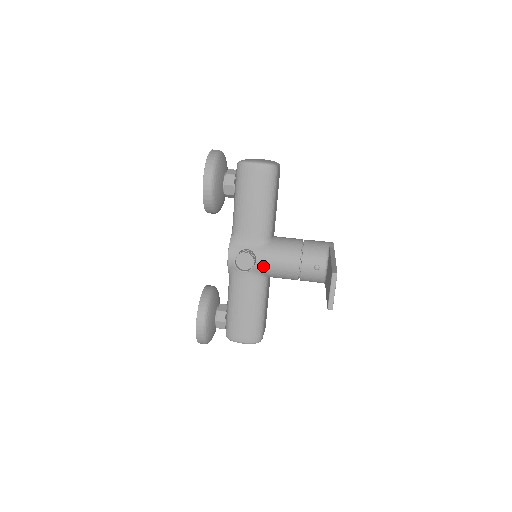
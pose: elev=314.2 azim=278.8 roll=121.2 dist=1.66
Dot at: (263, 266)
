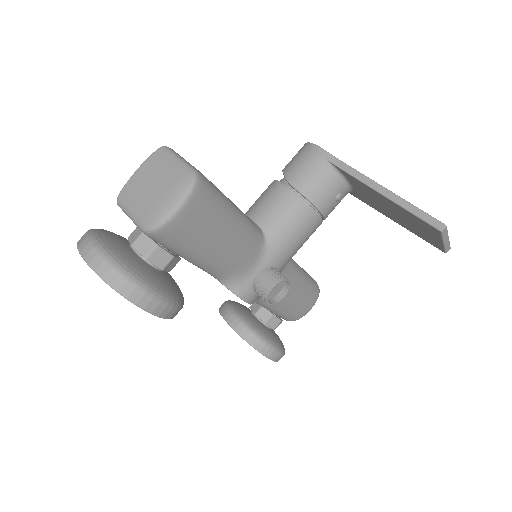
Dot at: (286, 262)
